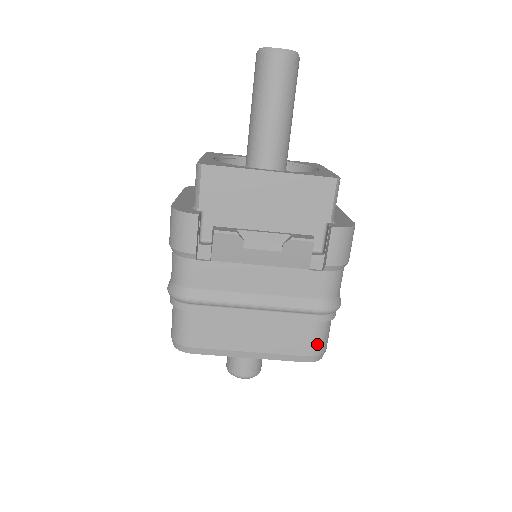
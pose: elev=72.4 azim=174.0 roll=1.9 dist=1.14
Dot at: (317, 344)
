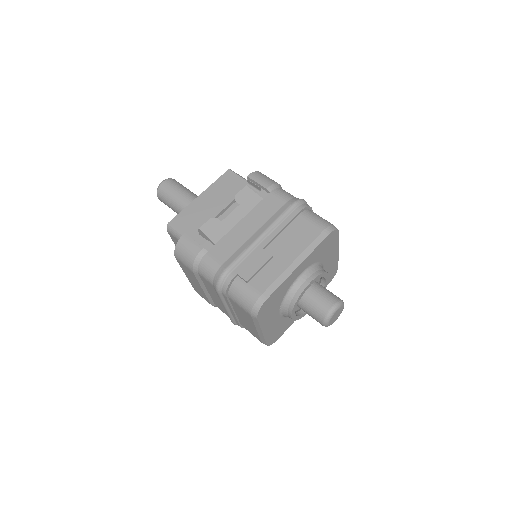
Dot at: (319, 222)
